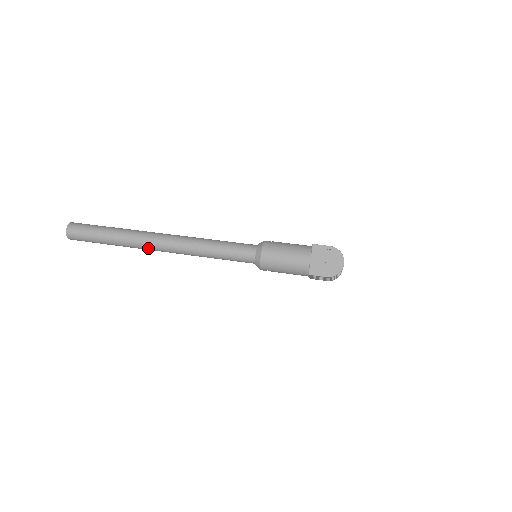
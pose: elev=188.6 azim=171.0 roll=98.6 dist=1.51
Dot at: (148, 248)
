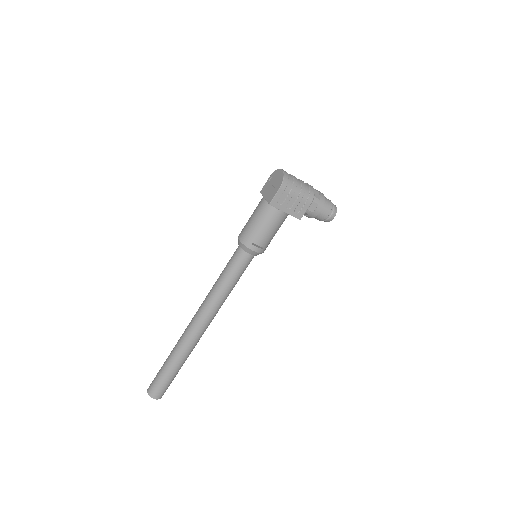
Dot at: (191, 337)
